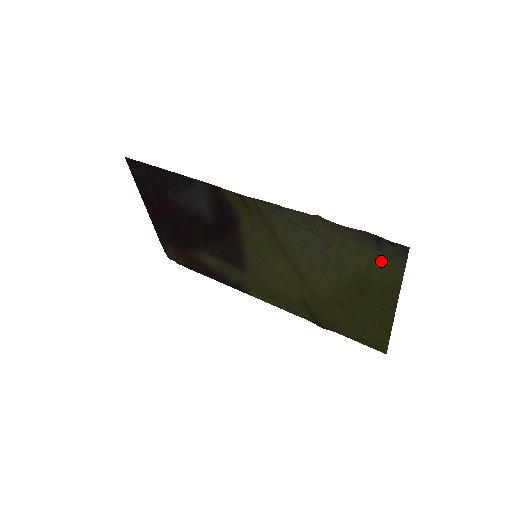
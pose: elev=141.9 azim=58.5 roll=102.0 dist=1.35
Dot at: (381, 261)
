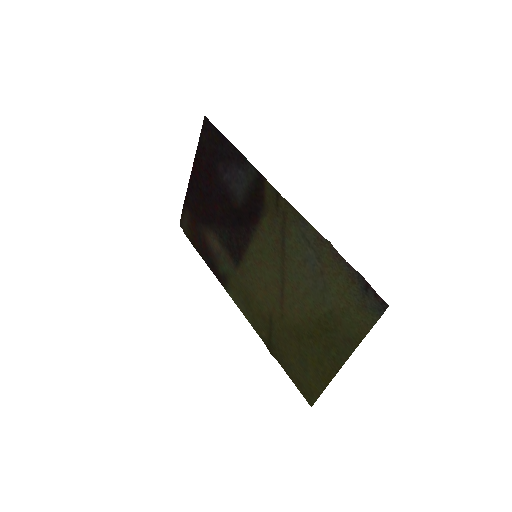
Dot at: (358, 308)
